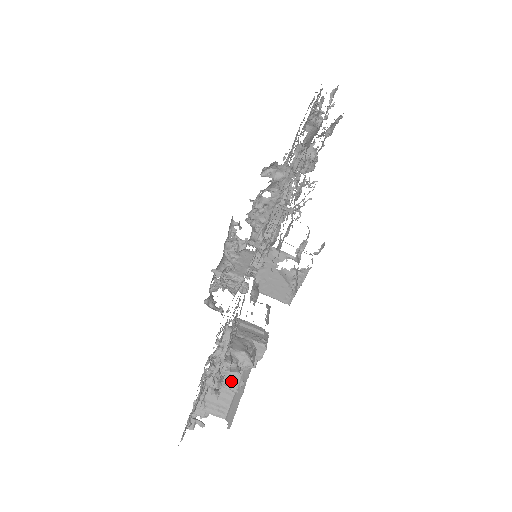
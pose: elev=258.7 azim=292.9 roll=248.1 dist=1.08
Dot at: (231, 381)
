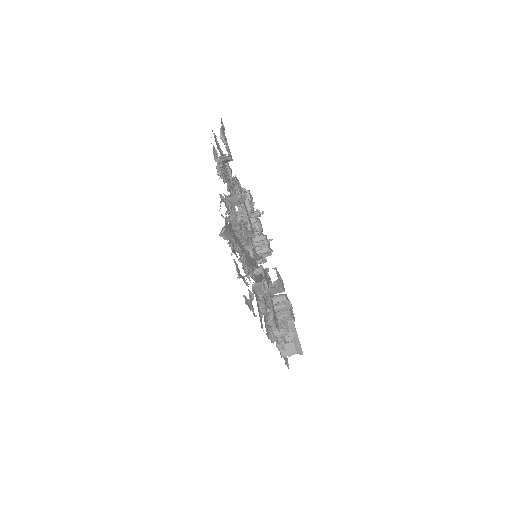
Dot at: (287, 336)
